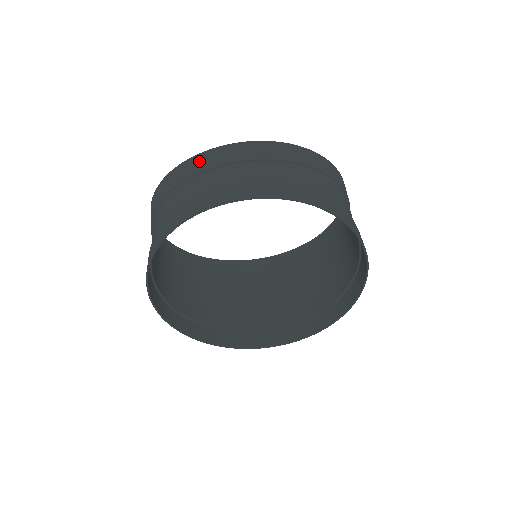
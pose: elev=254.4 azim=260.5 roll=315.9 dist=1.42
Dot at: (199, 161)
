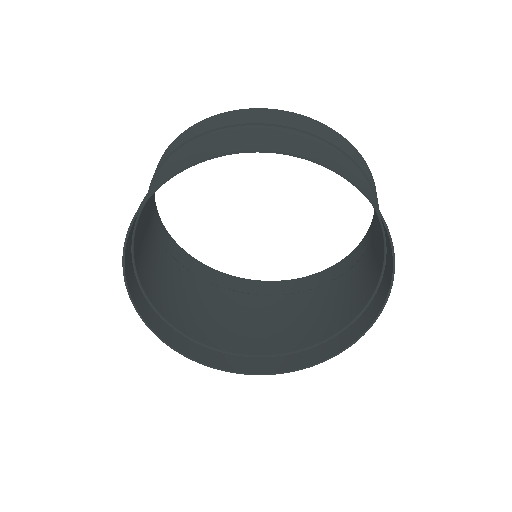
Dot at: (254, 114)
